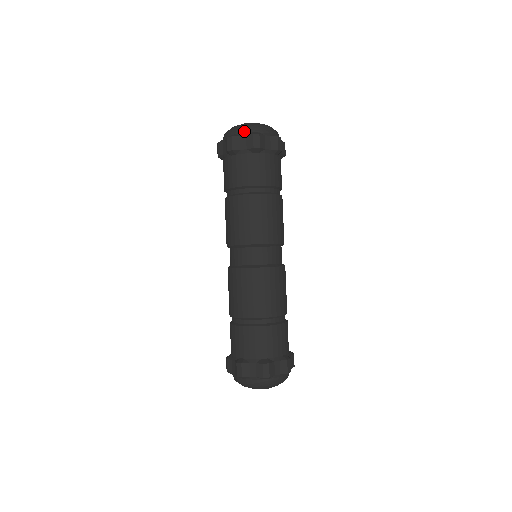
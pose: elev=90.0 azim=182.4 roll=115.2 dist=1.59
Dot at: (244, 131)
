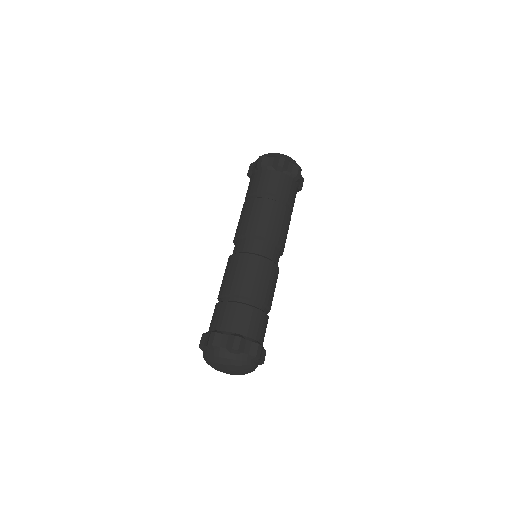
Dot at: (292, 160)
